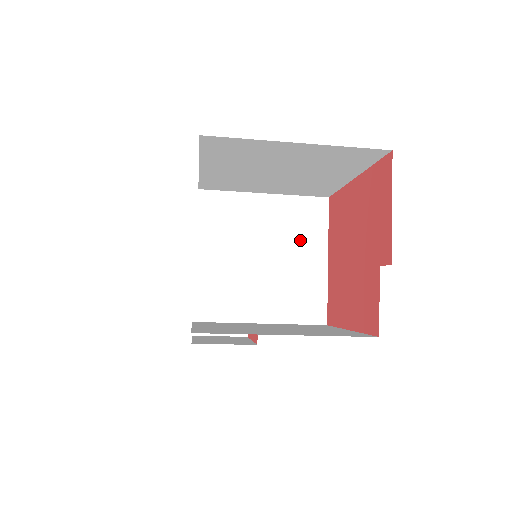
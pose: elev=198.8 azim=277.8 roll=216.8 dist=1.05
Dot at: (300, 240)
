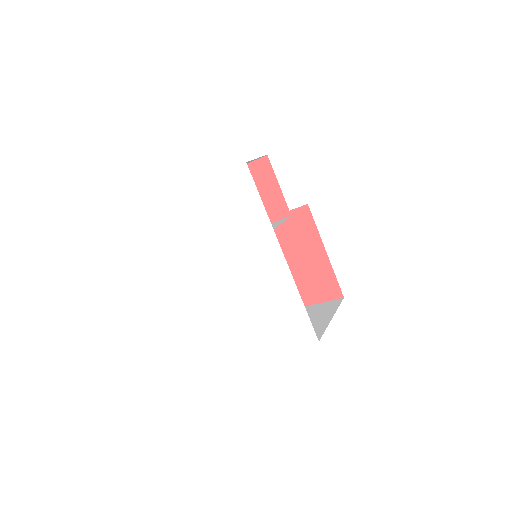
Dot at: occluded
